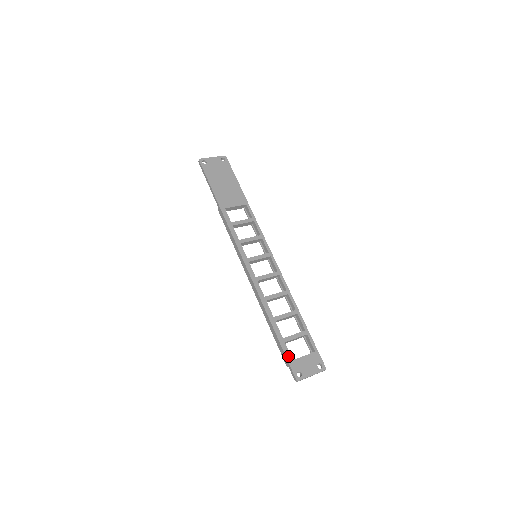
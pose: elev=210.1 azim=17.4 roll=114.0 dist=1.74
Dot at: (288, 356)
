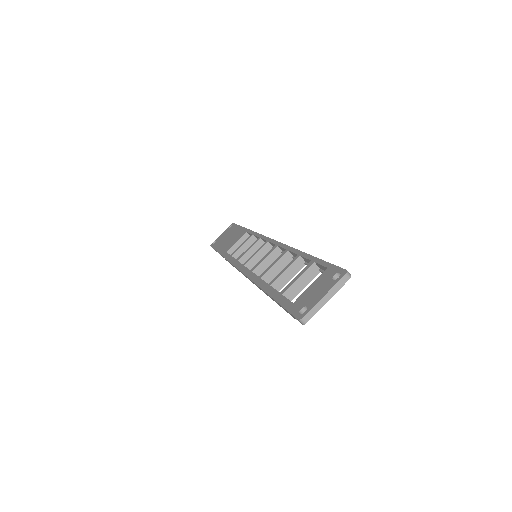
Dot at: (286, 304)
